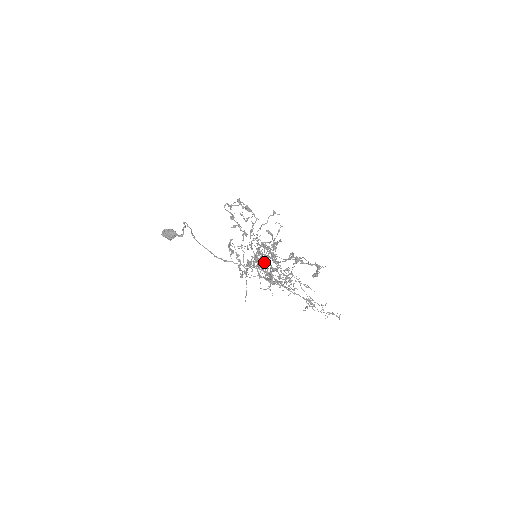
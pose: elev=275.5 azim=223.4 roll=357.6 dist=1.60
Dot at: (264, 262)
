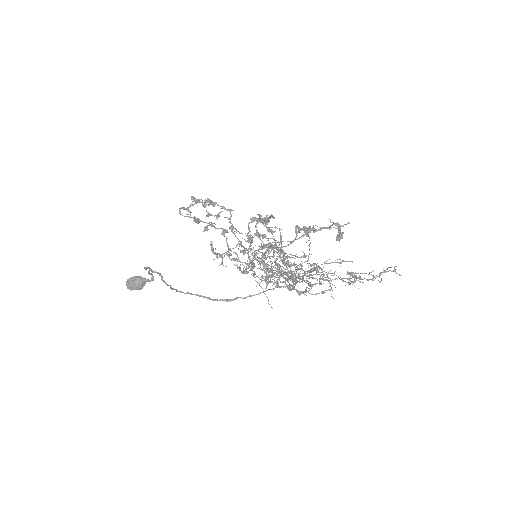
Dot at: (276, 271)
